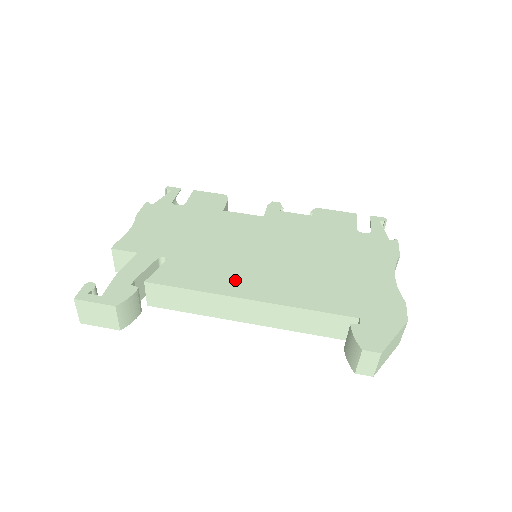
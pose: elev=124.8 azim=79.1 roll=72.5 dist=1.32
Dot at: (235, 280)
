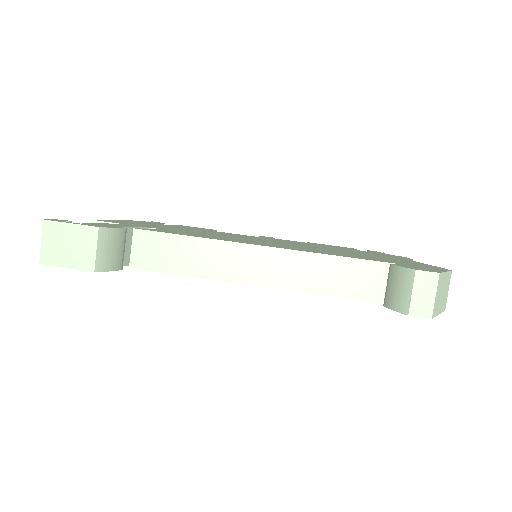
Dot at: (243, 241)
